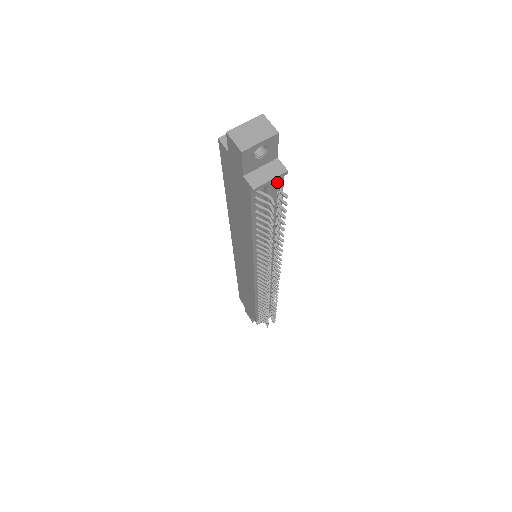
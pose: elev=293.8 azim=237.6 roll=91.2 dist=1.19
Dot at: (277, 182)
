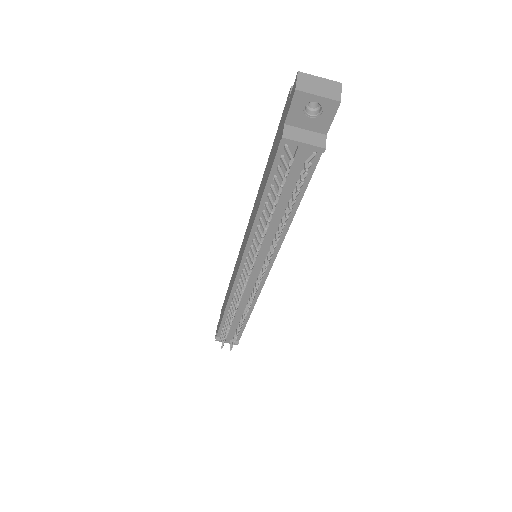
Dot at: occluded
